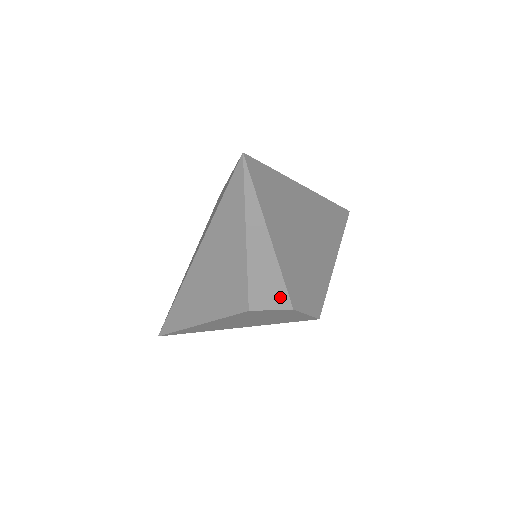
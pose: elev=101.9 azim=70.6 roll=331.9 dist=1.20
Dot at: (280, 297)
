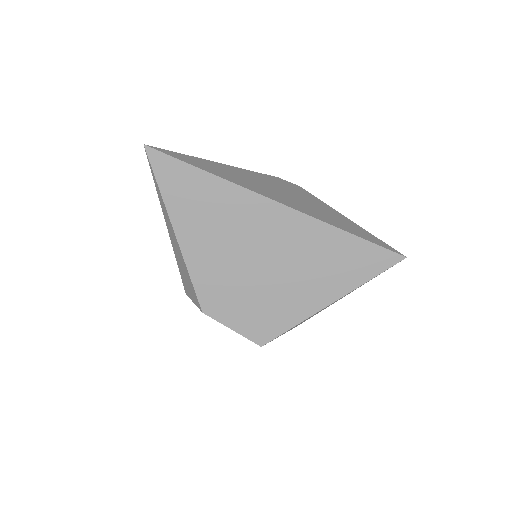
Dot at: (194, 294)
